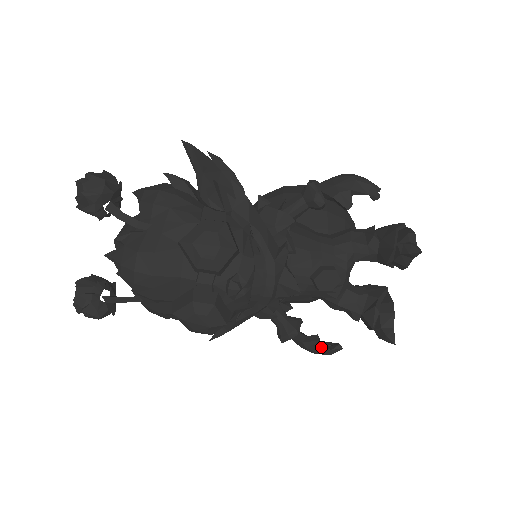
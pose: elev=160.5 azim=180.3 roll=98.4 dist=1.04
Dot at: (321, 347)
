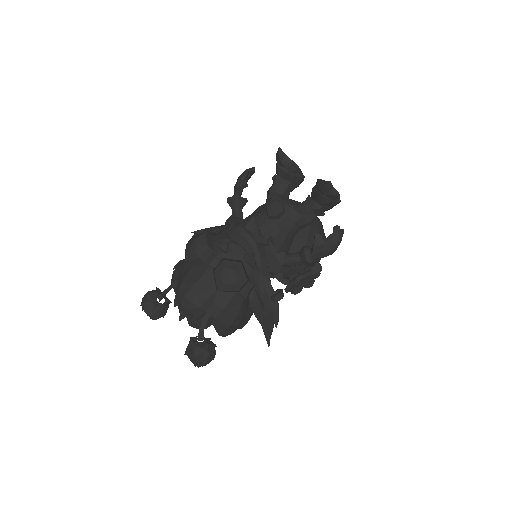
Dot at: (327, 238)
